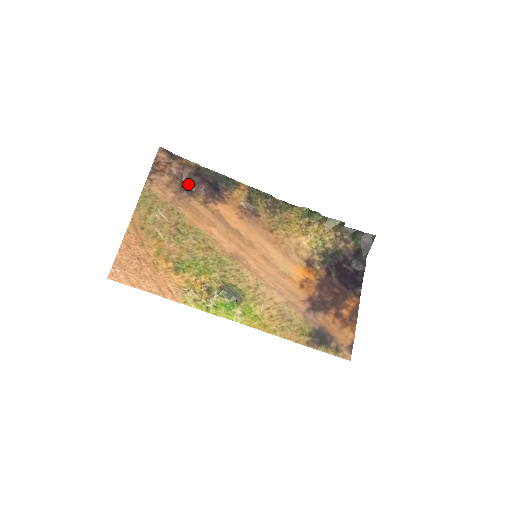
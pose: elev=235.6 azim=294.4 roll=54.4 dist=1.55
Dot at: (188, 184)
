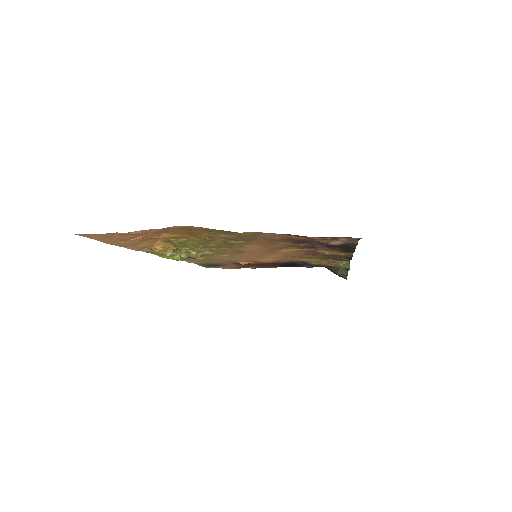
Dot at: (311, 241)
